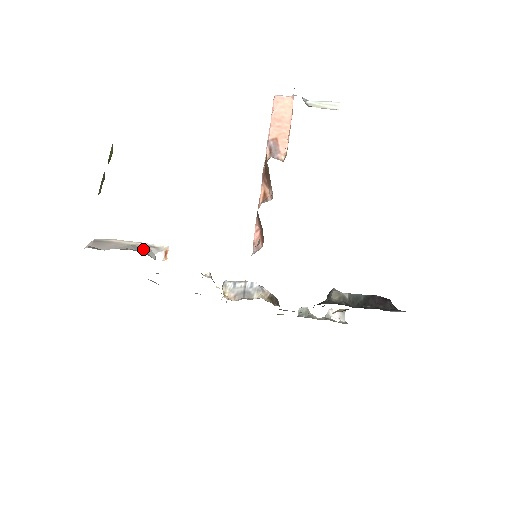
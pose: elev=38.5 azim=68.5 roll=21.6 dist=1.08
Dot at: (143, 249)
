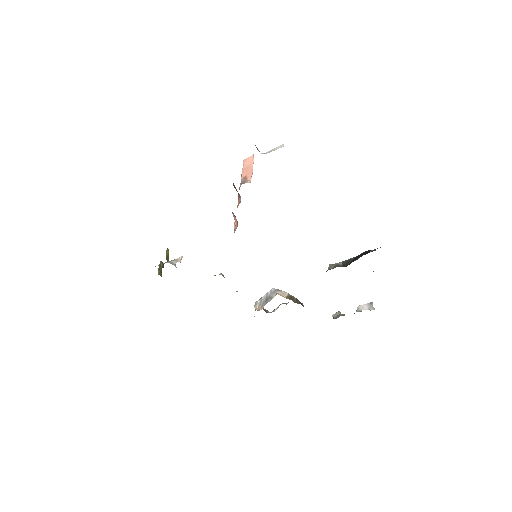
Dot at: (166, 262)
